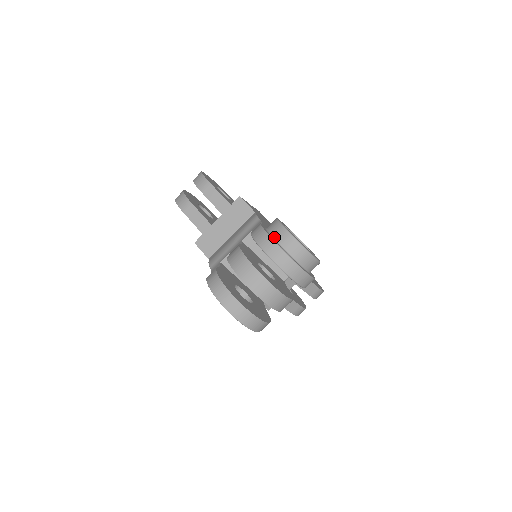
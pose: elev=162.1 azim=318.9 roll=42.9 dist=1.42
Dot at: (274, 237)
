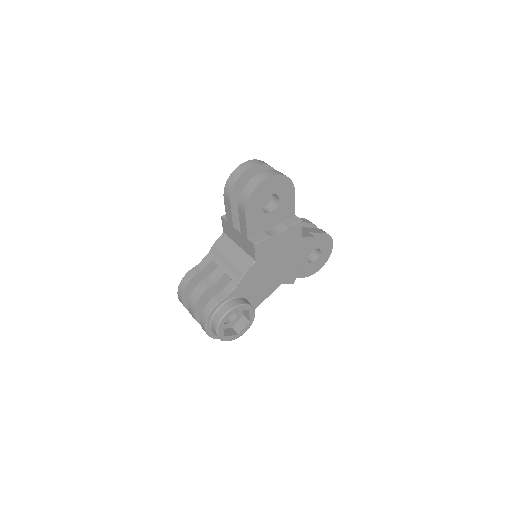
Dot at: (211, 322)
